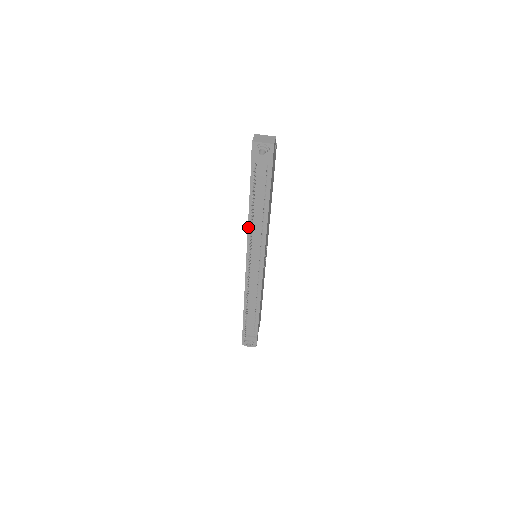
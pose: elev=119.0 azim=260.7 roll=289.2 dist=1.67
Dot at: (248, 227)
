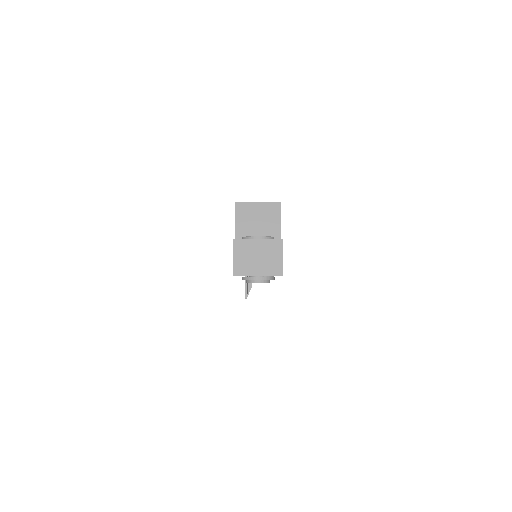
Dot at: occluded
